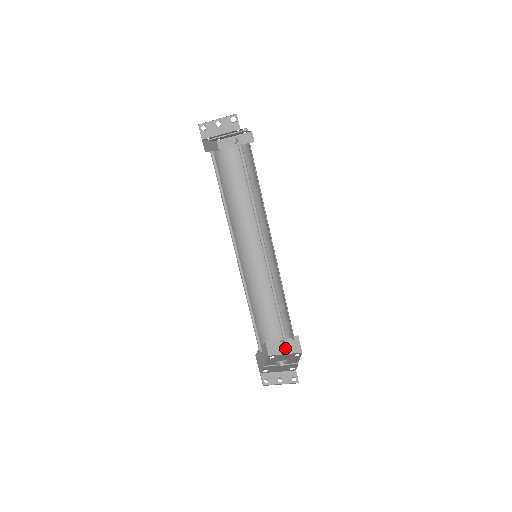
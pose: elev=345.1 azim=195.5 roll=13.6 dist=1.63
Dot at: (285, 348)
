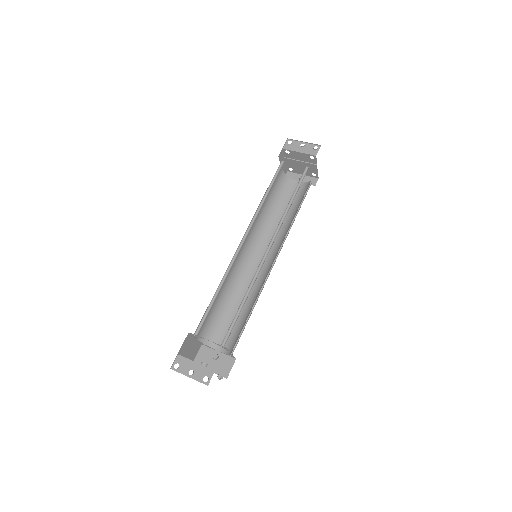
Dot at: (214, 364)
